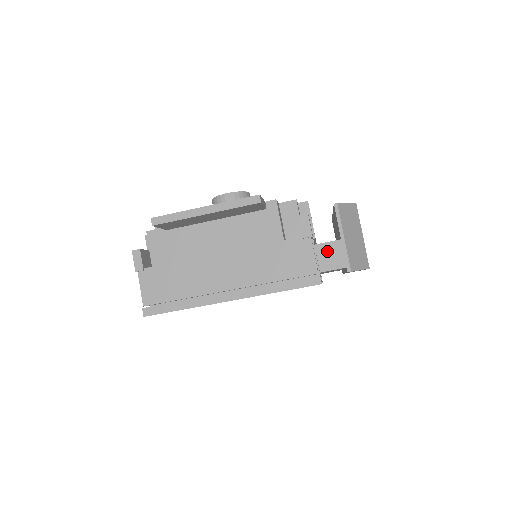
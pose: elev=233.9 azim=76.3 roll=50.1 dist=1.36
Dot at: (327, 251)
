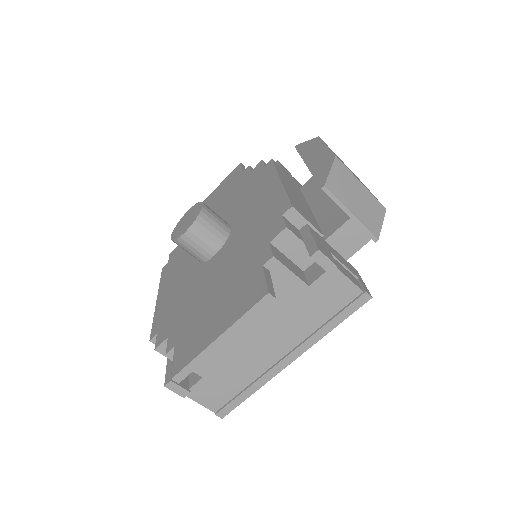
Dot at: (342, 238)
